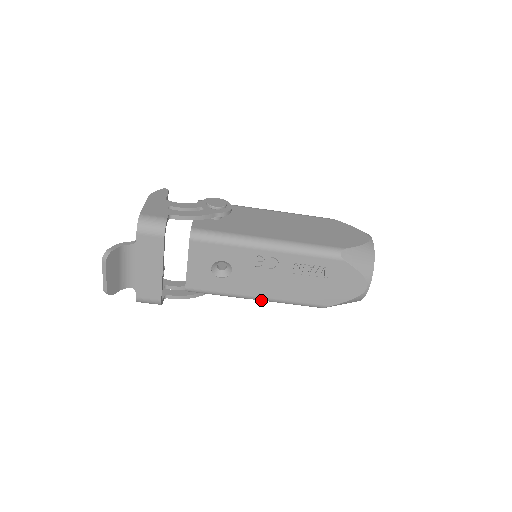
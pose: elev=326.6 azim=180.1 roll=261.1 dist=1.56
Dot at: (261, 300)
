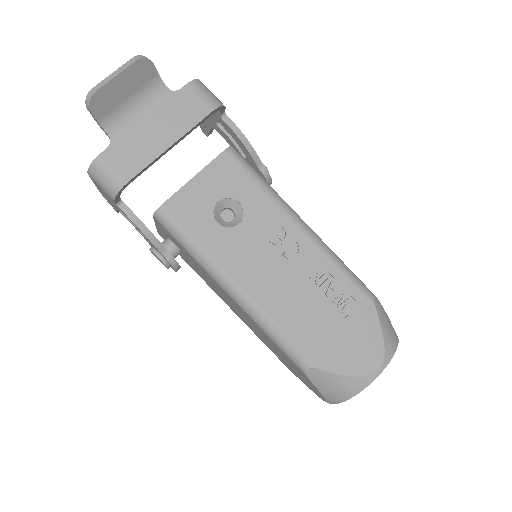
Dot at: (238, 296)
